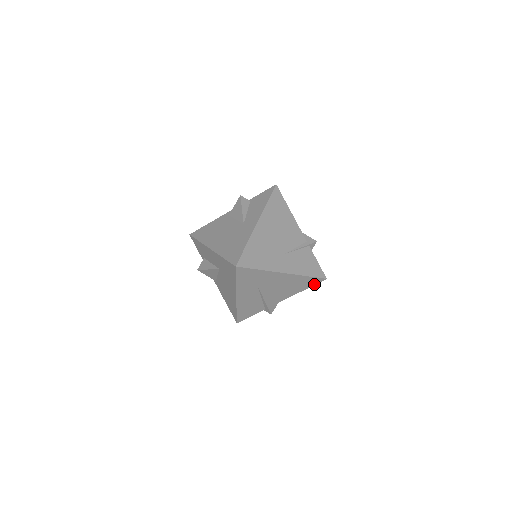
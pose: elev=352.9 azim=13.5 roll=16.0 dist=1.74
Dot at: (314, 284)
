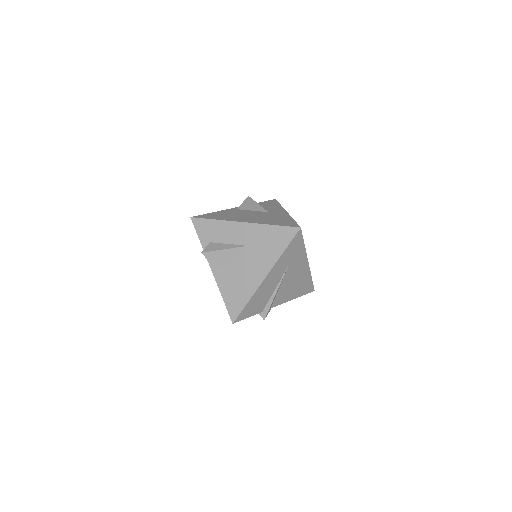
Dot at: (305, 293)
